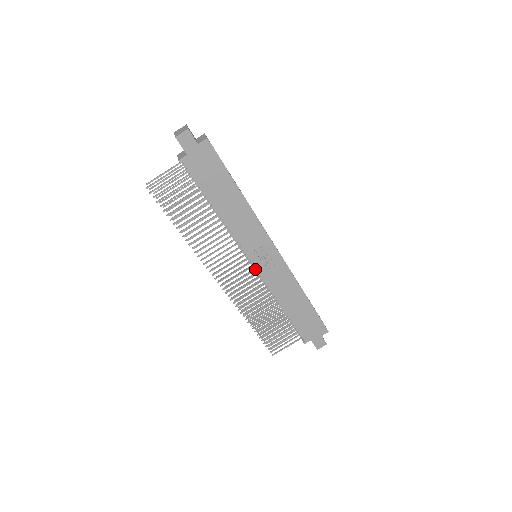
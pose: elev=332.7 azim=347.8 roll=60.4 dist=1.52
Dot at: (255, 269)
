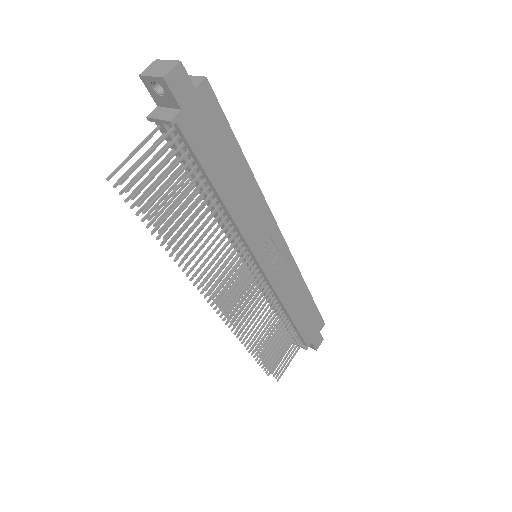
Dot at: (260, 274)
